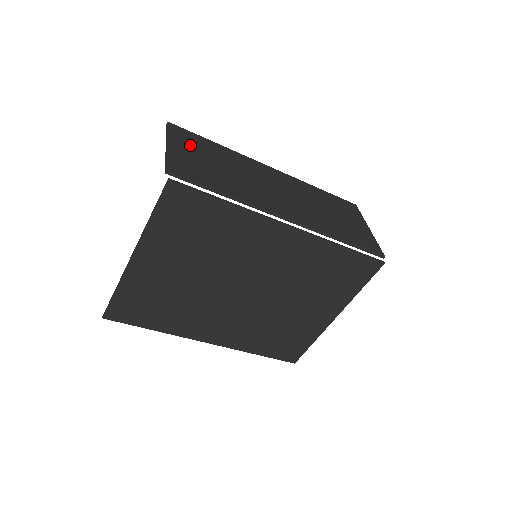
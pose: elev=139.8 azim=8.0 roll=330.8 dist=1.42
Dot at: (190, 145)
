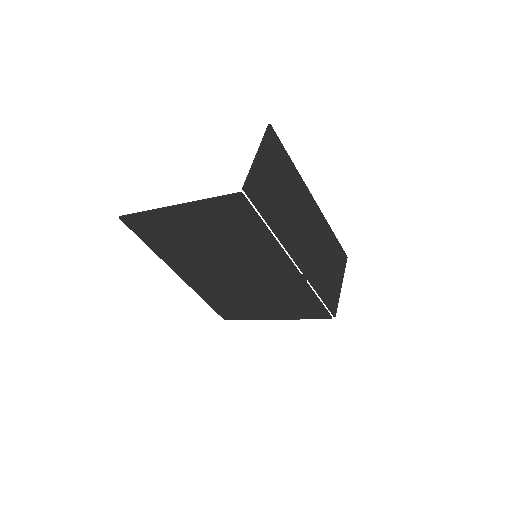
Dot at: (273, 159)
